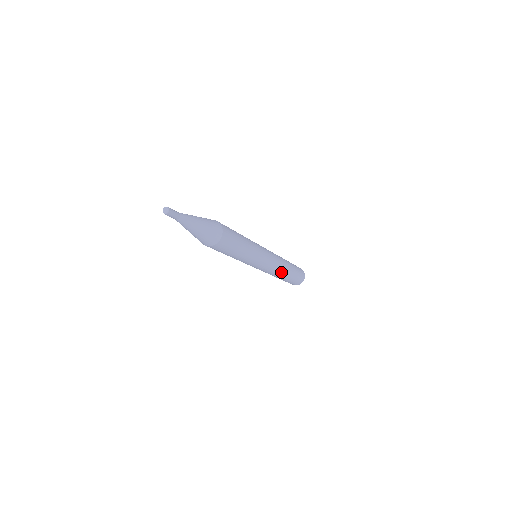
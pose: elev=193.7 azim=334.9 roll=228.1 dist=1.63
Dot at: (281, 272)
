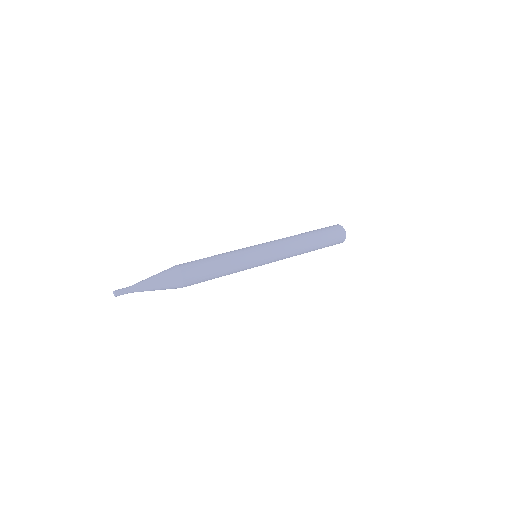
Dot at: (298, 254)
